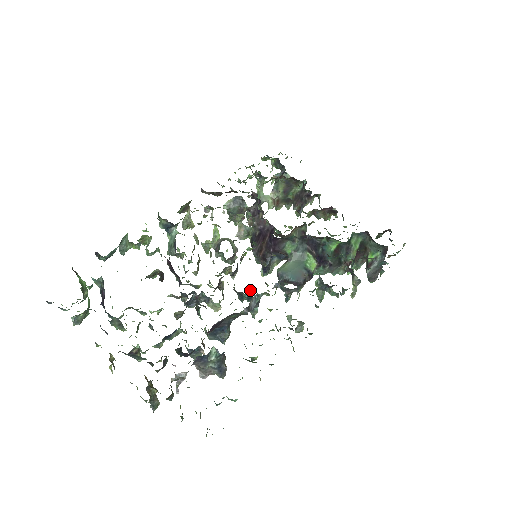
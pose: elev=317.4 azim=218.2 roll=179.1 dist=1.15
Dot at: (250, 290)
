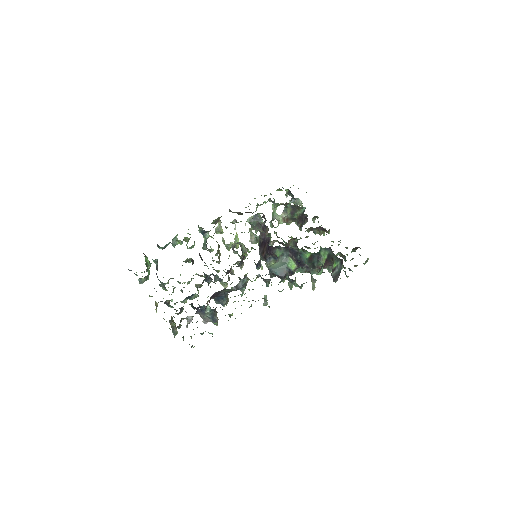
Dot at: (245, 277)
